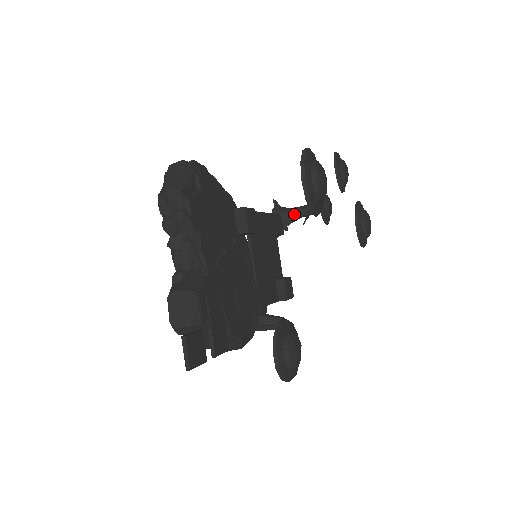
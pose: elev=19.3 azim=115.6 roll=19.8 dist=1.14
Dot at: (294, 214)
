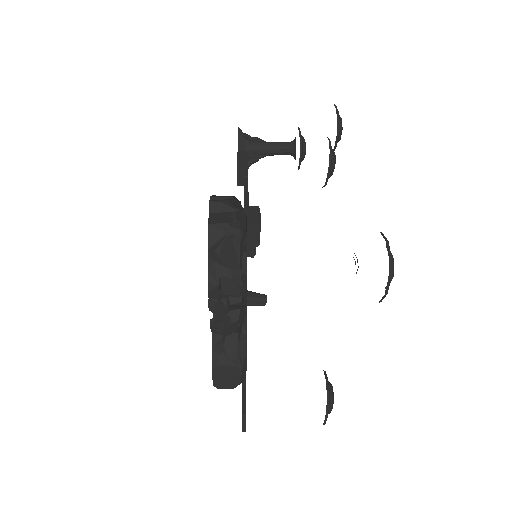
Dot at: (263, 153)
